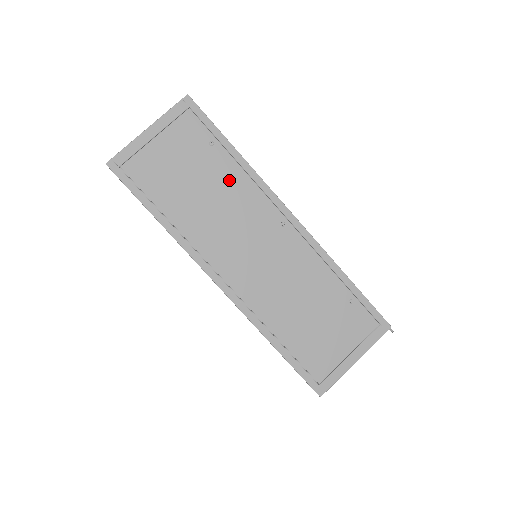
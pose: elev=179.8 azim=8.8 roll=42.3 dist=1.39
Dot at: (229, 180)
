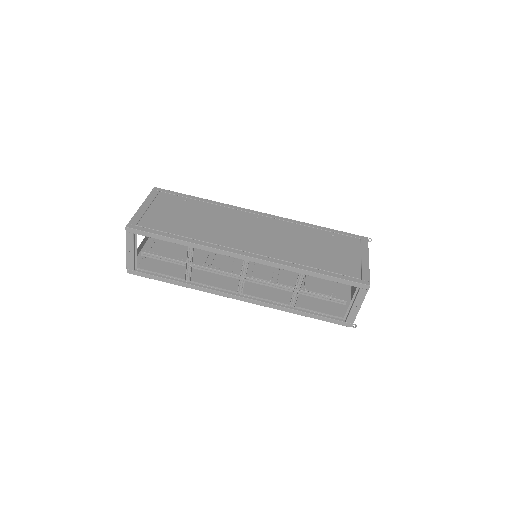
Dot at: (209, 210)
